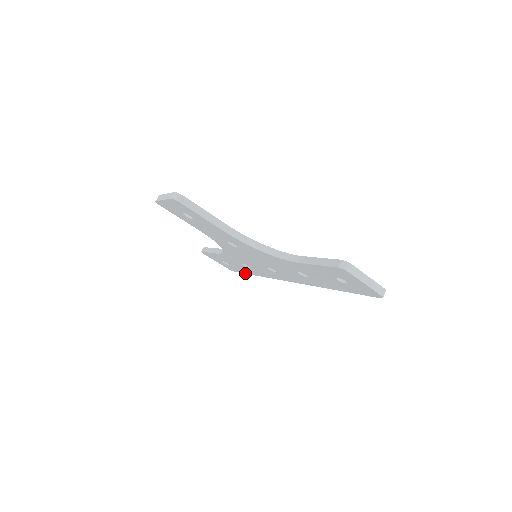
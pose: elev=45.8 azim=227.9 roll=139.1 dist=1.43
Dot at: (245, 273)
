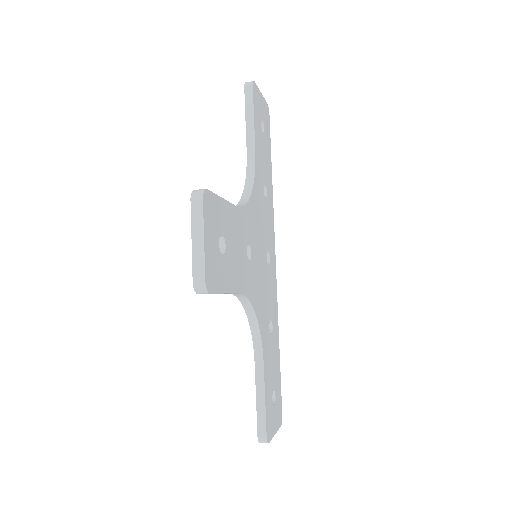
Dot at: occluded
